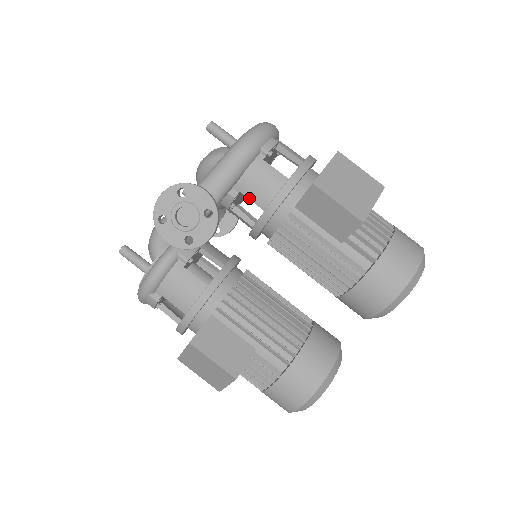
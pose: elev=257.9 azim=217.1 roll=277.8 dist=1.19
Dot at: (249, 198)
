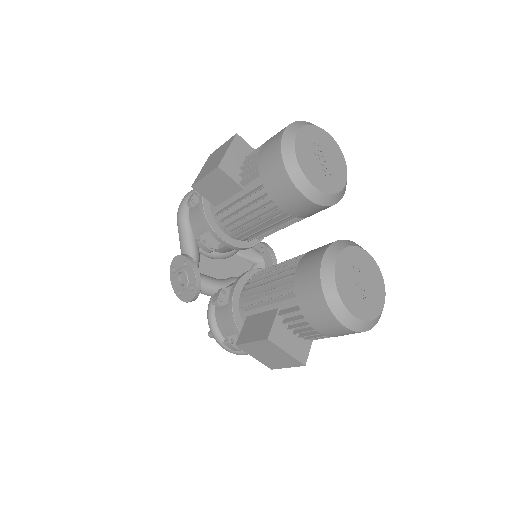
Dot at: (203, 233)
